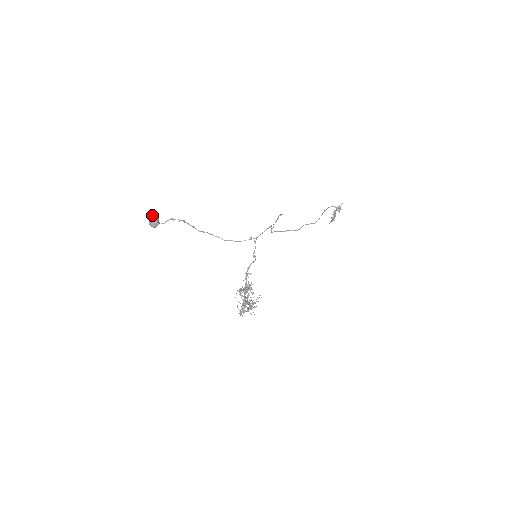
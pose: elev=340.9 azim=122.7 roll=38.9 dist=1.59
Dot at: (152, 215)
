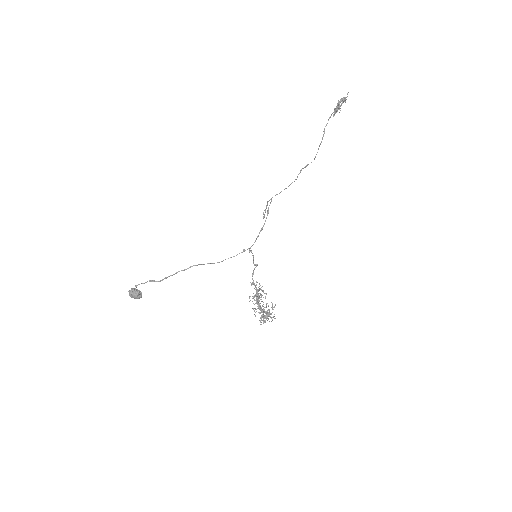
Dot at: (129, 291)
